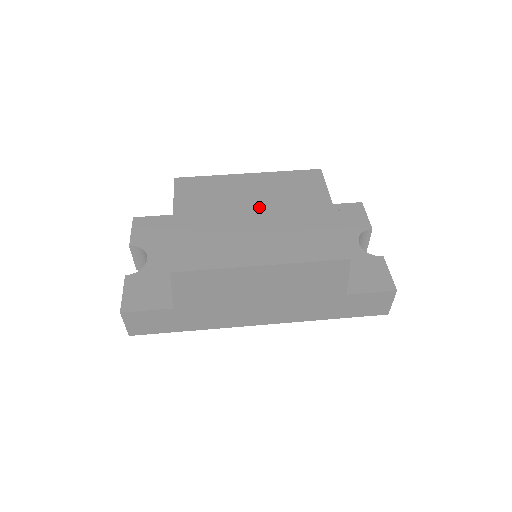
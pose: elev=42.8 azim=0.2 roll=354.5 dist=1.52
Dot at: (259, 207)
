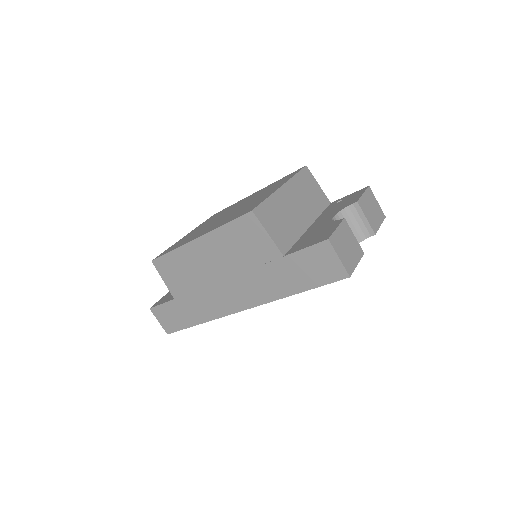
Dot at: occluded
